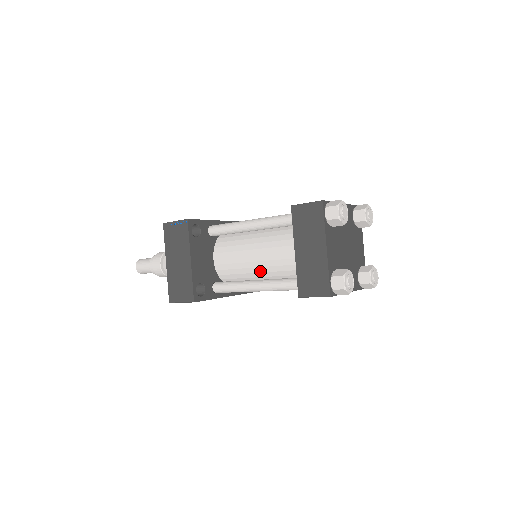
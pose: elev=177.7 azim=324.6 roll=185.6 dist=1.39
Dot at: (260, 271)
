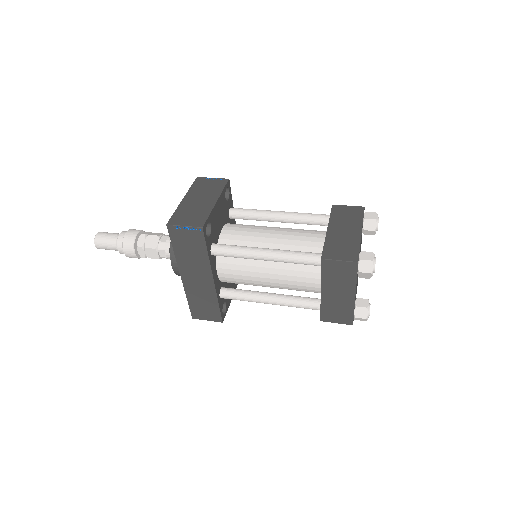
Dot at: (272, 248)
